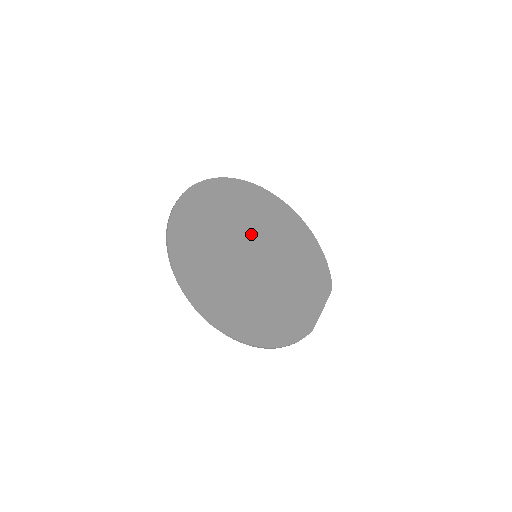
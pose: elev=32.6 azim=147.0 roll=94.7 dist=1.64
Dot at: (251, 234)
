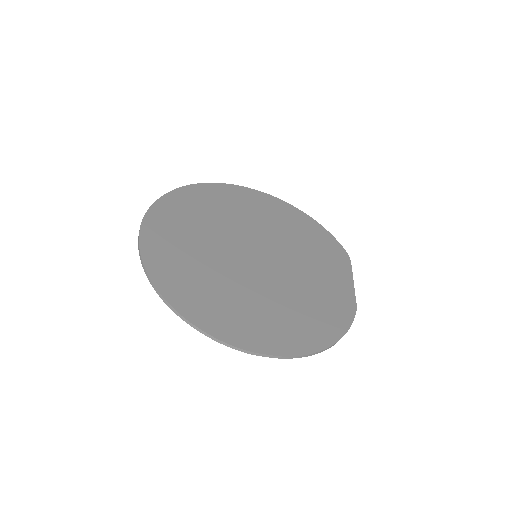
Dot at: (238, 235)
